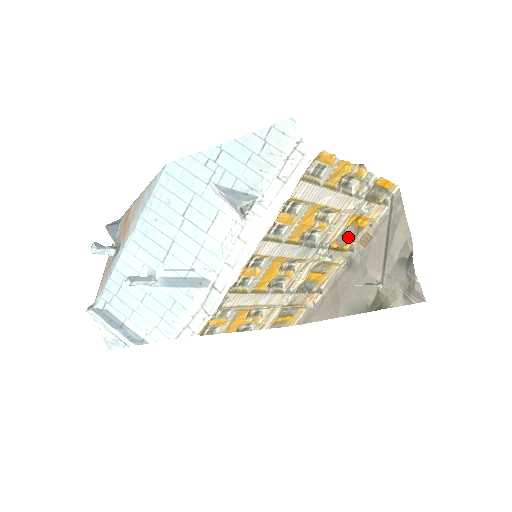
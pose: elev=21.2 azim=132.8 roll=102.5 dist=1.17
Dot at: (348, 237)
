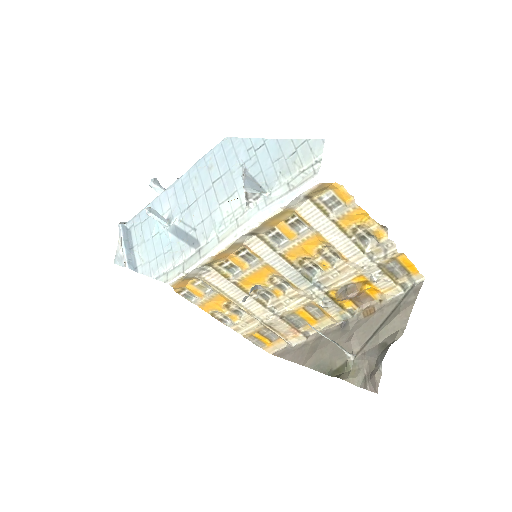
Dot at: (346, 292)
